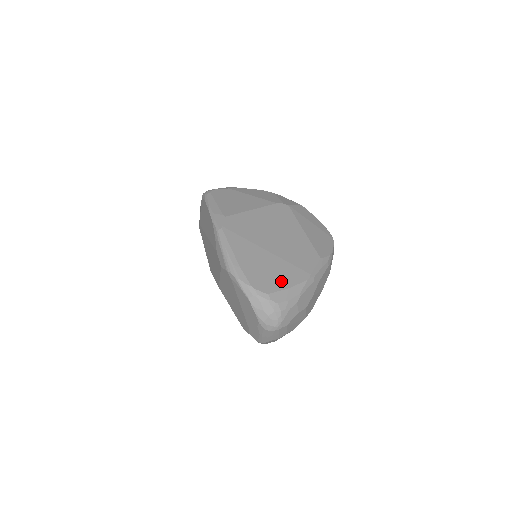
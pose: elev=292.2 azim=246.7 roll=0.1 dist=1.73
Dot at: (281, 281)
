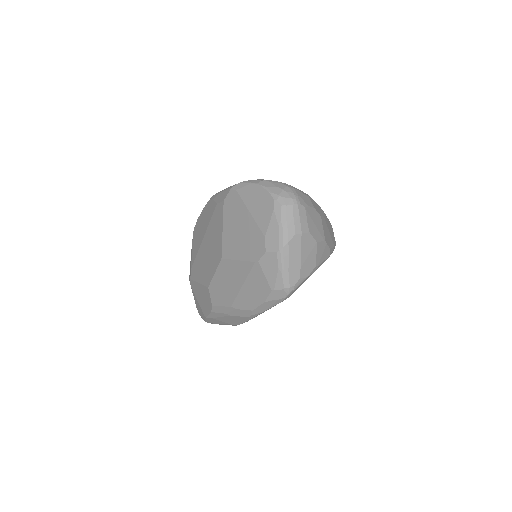
Dot at: occluded
